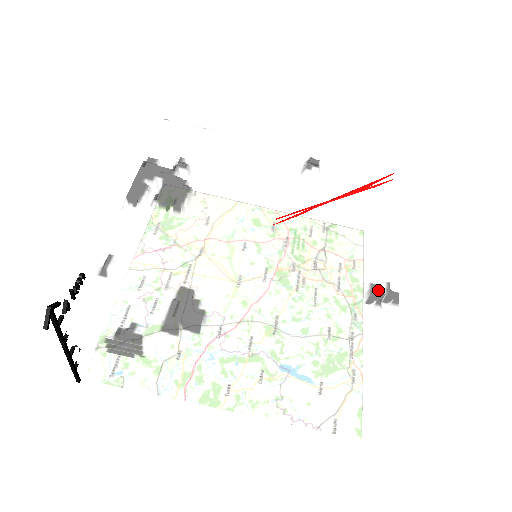
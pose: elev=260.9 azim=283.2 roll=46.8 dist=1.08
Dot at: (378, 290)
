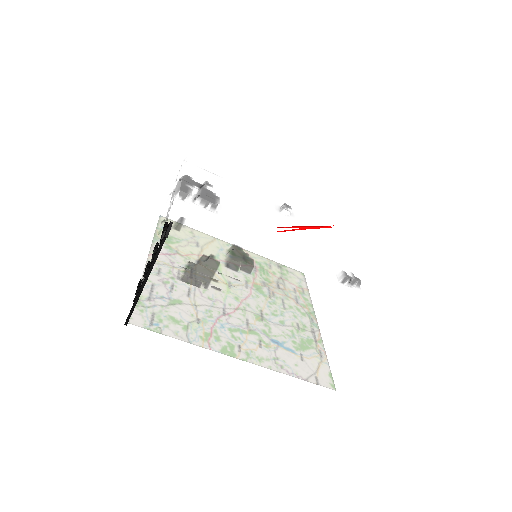
Dot at: occluded
